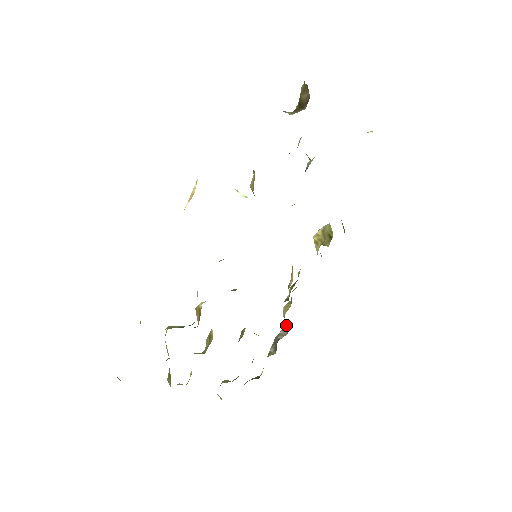
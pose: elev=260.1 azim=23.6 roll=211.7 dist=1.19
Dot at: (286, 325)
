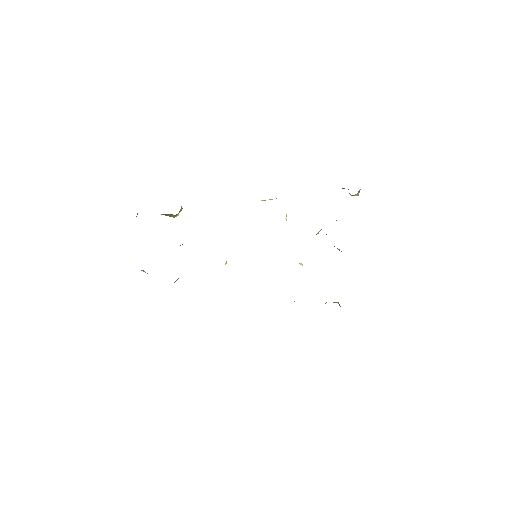
Dot at: occluded
